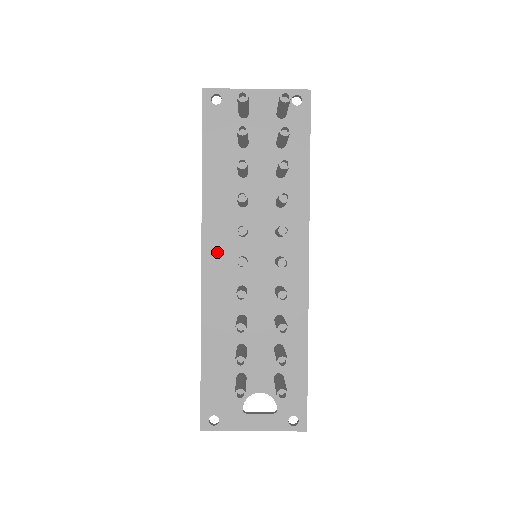
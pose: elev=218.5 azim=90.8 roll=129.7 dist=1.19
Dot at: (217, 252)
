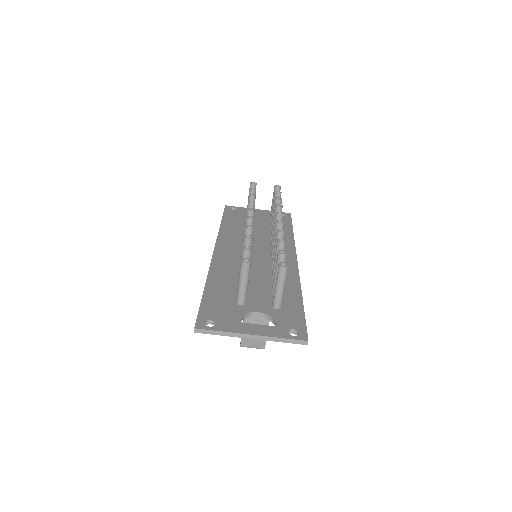
Dot at: (227, 249)
